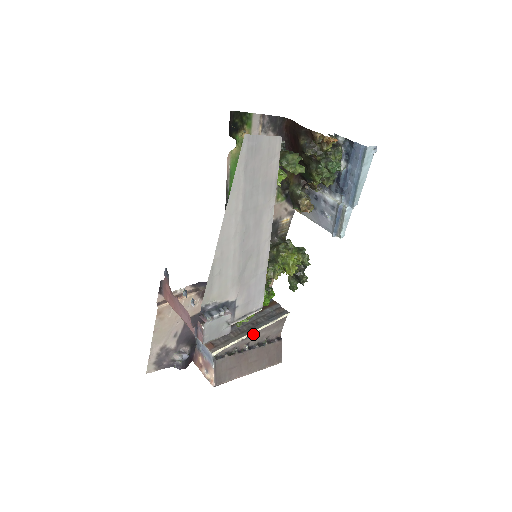
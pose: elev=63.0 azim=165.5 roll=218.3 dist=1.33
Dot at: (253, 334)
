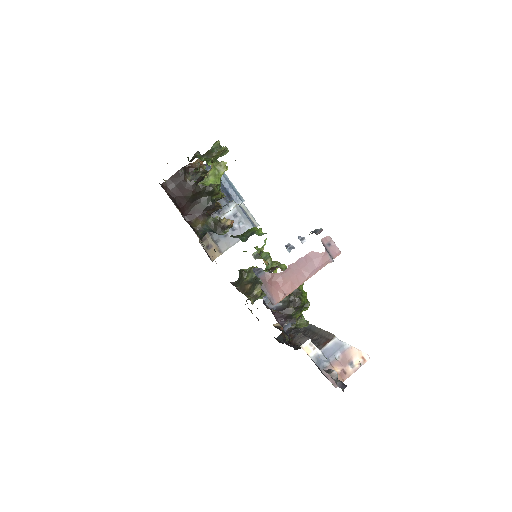
Dot at: occluded
